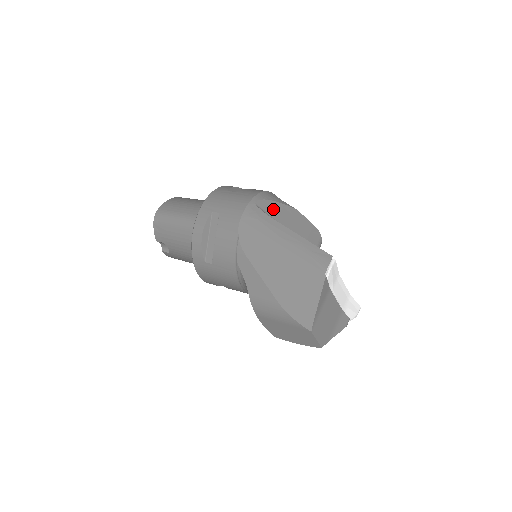
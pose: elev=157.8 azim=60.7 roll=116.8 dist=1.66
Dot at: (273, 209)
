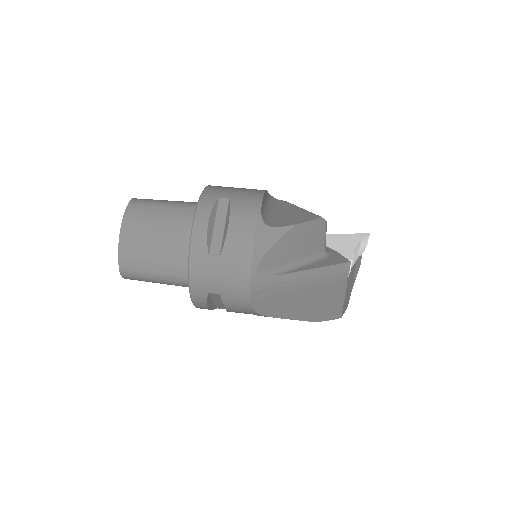
Dot at: (275, 257)
